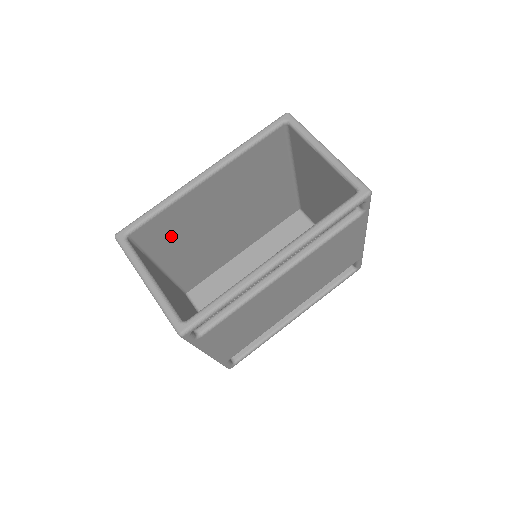
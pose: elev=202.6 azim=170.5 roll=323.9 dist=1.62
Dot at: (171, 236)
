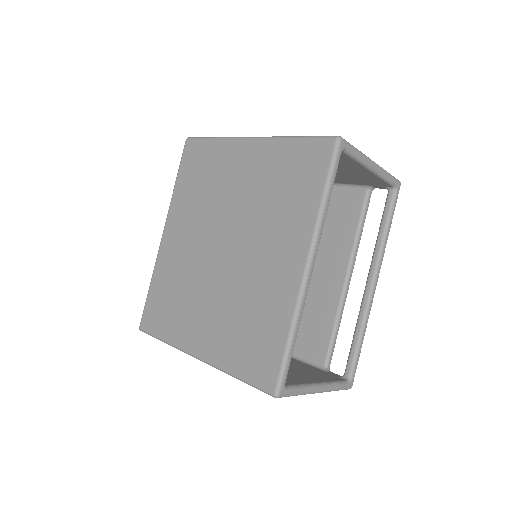
Dot at: occluded
